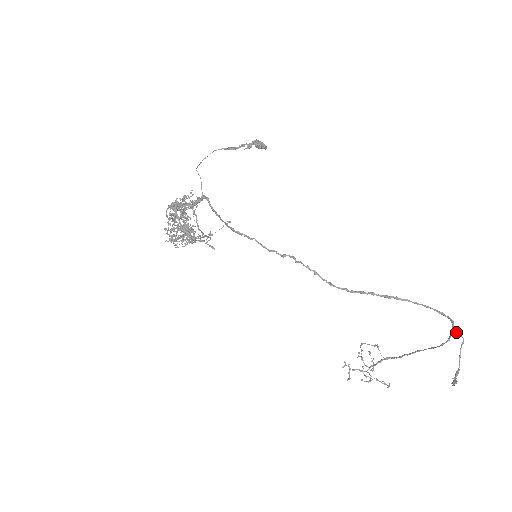
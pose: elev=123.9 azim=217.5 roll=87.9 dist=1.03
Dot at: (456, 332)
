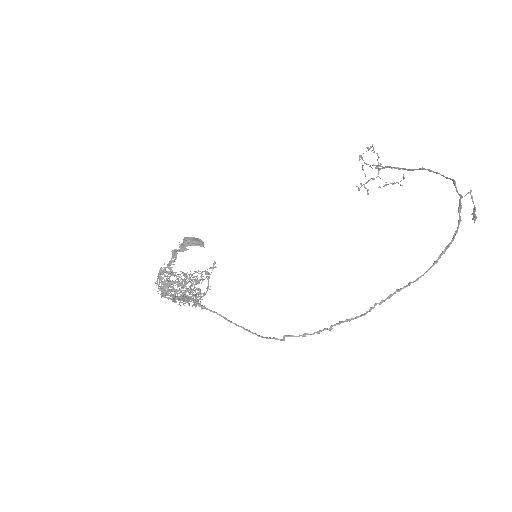
Dot at: occluded
